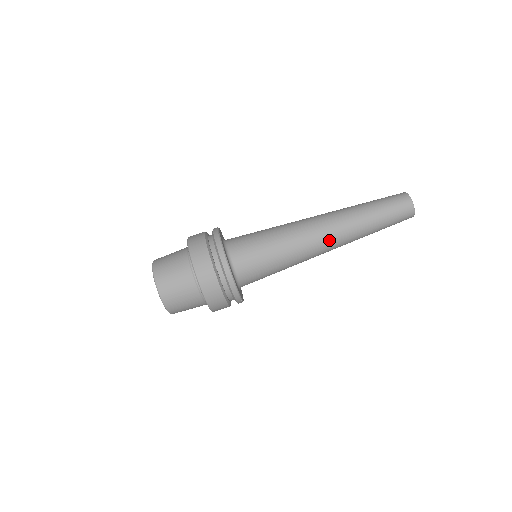
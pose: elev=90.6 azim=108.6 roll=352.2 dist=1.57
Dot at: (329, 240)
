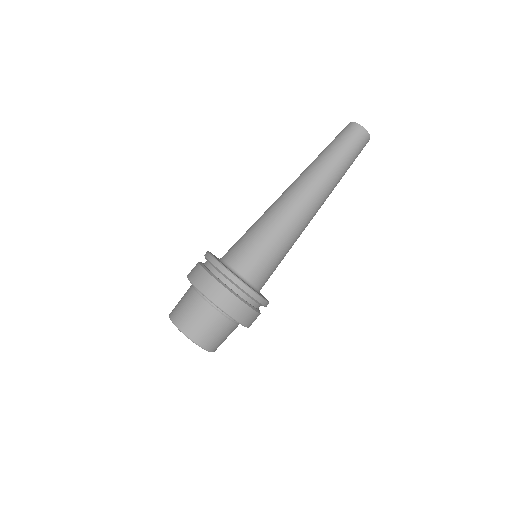
Dot at: (298, 192)
